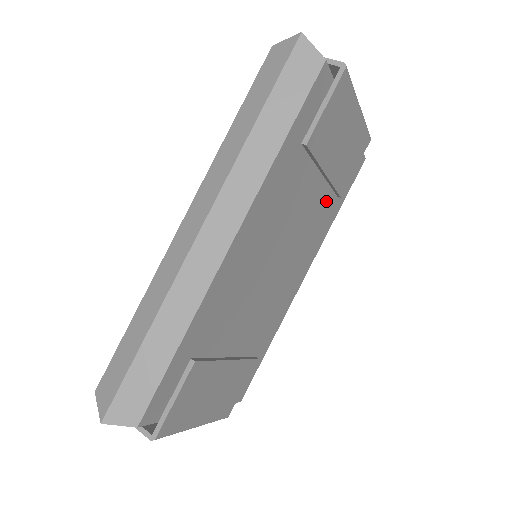
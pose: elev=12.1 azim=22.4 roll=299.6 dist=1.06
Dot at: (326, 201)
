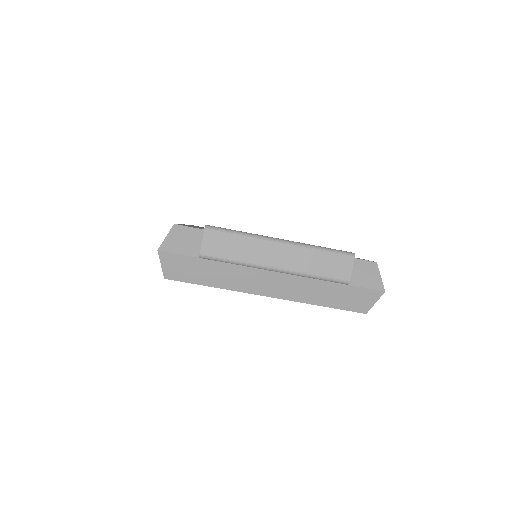
Dot at: occluded
